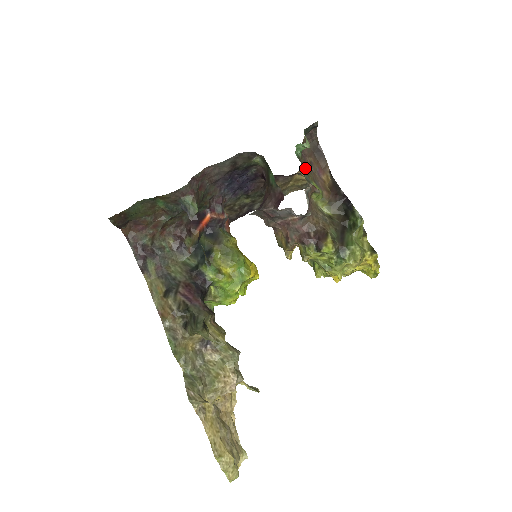
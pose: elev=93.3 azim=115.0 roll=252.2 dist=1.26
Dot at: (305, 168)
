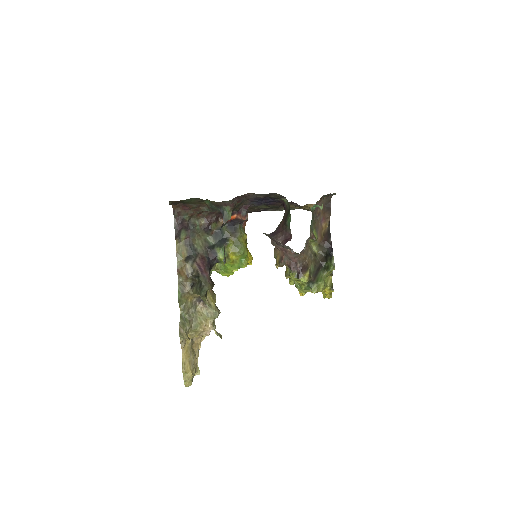
Dot at: (314, 219)
